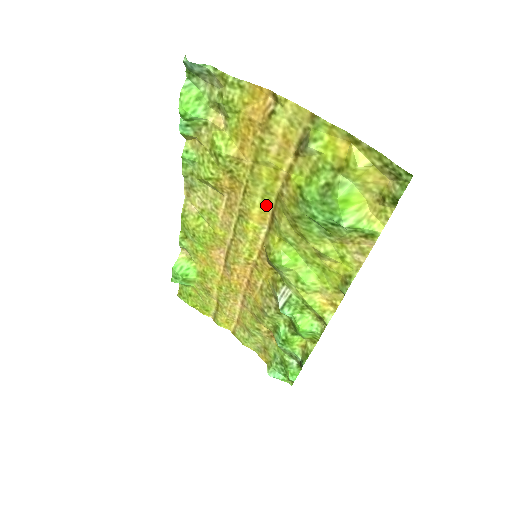
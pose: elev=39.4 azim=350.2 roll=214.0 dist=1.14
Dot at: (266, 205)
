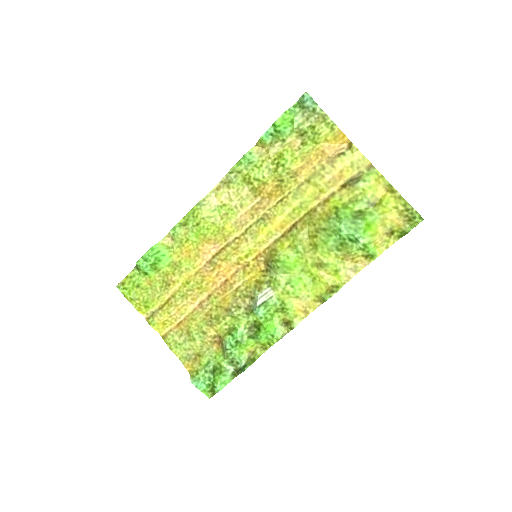
Dot at: (292, 216)
